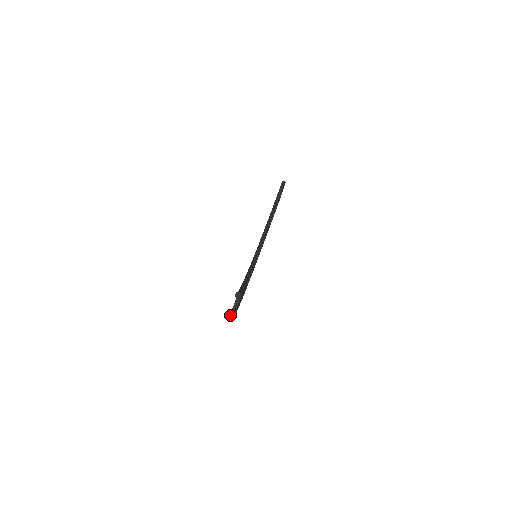
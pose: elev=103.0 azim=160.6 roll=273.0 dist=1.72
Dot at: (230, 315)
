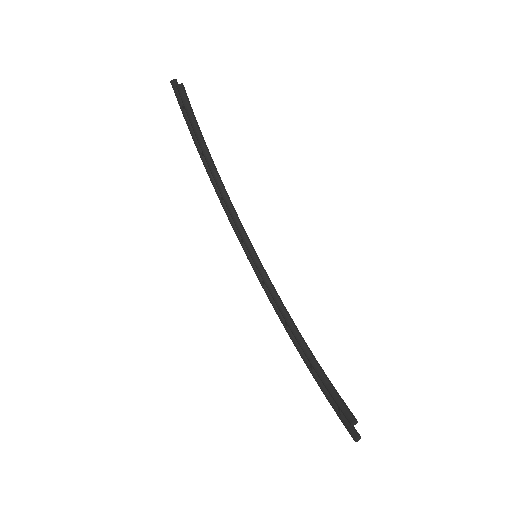
Dot at: (357, 438)
